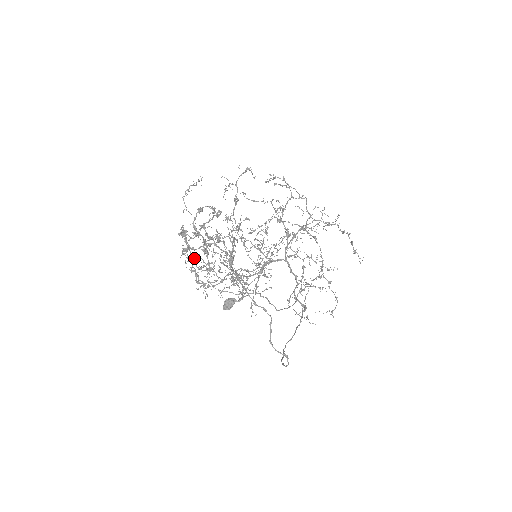
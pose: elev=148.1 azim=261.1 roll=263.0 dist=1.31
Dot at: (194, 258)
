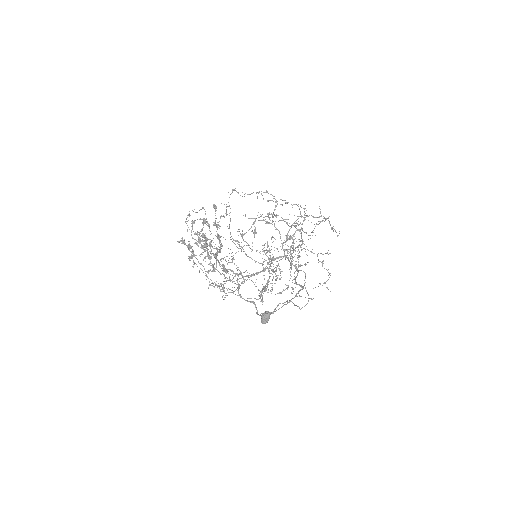
Dot at: (201, 264)
